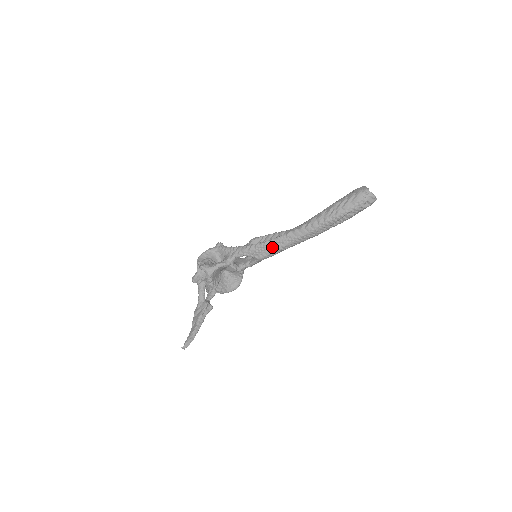
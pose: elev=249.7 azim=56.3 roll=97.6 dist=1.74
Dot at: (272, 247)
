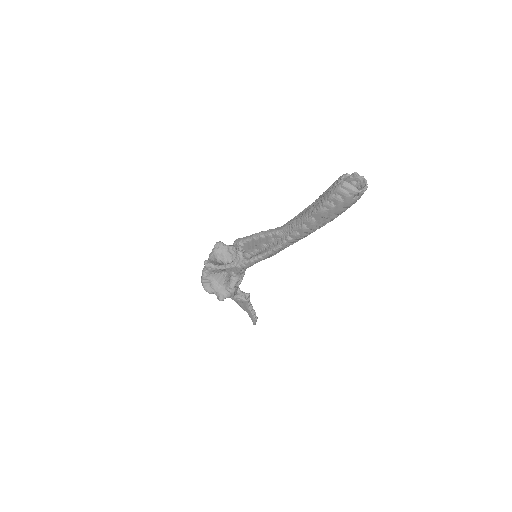
Dot at: (273, 254)
